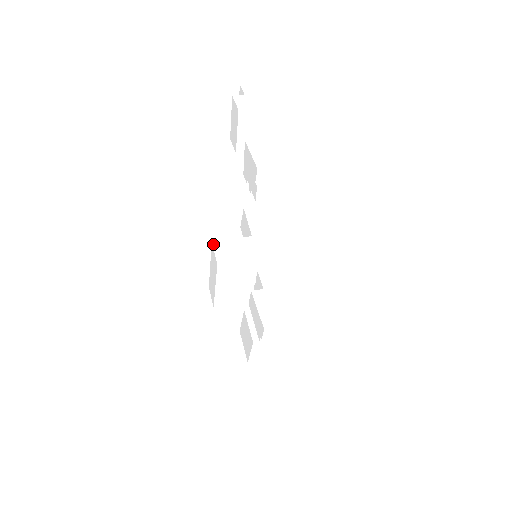
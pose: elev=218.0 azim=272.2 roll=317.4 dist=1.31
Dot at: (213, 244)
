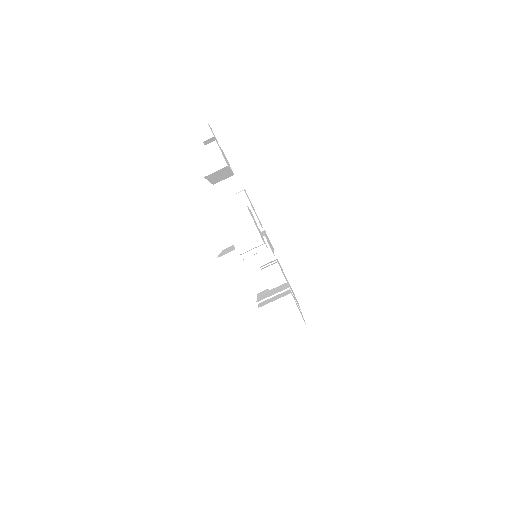
Dot at: (217, 261)
